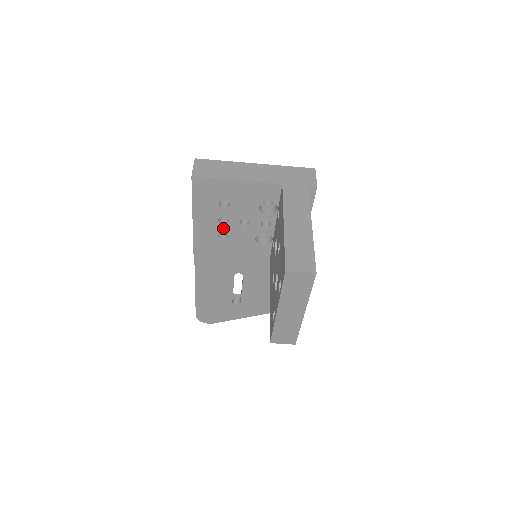
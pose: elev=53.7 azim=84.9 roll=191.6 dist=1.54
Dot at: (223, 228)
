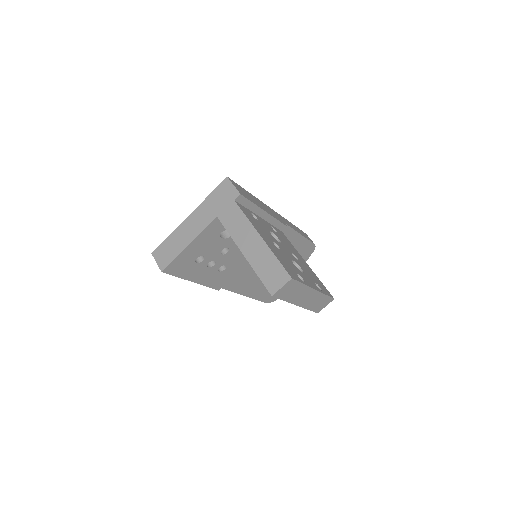
Dot at: (216, 266)
